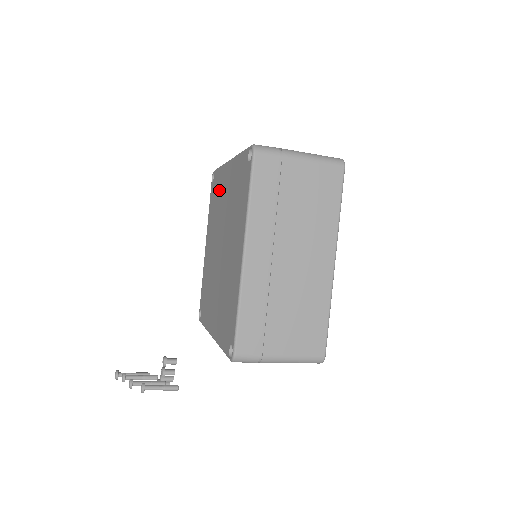
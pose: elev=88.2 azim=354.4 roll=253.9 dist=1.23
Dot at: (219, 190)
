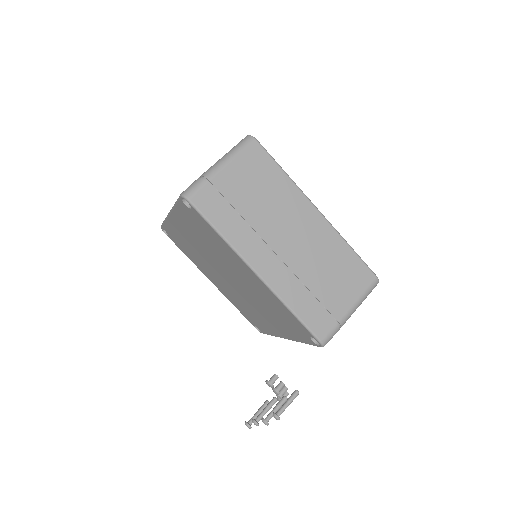
Dot at: (182, 239)
